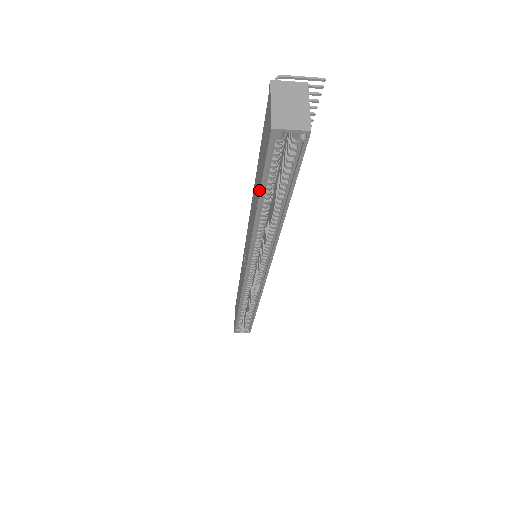
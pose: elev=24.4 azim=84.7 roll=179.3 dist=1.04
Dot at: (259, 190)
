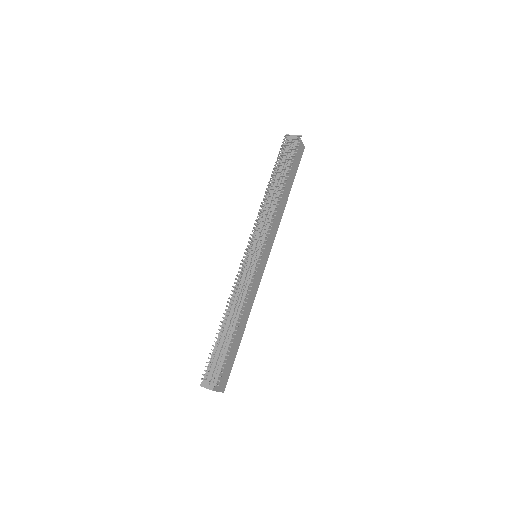
Dot at: occluded
